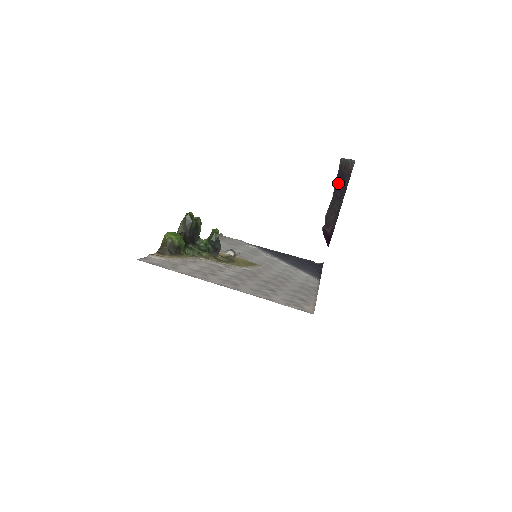
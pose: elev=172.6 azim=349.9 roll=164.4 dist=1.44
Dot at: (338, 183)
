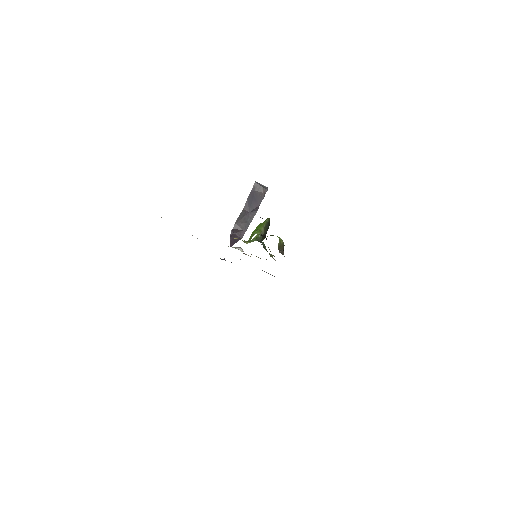
Dot at: (251, 200)
